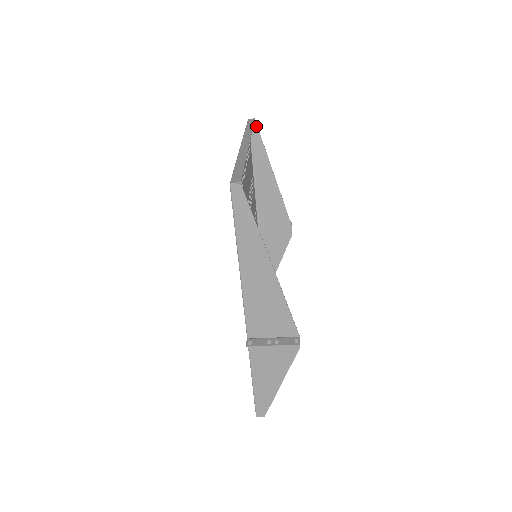
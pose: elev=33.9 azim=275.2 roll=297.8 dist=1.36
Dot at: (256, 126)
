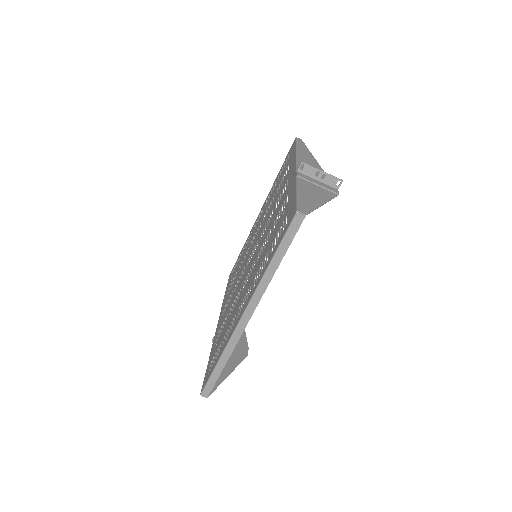
Dot at: occluded
